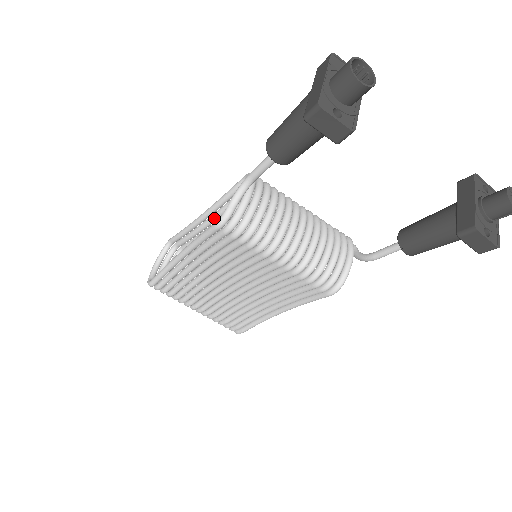
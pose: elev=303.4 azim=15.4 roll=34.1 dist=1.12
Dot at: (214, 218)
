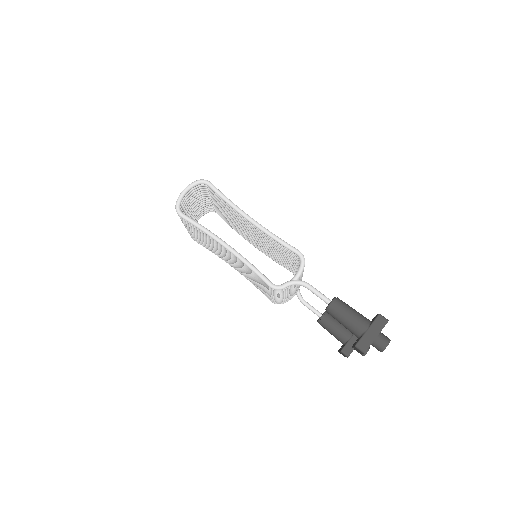
Dot at: (257, 229)
